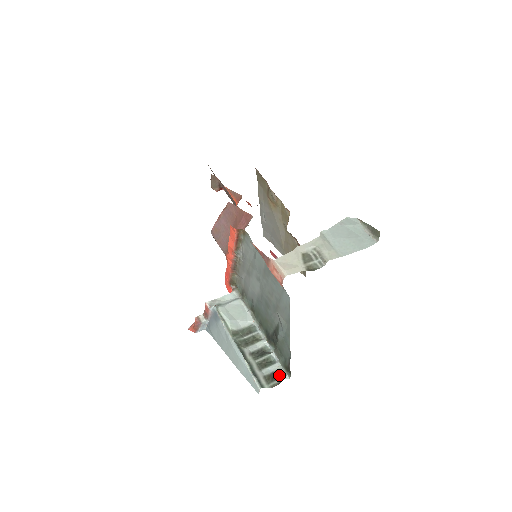
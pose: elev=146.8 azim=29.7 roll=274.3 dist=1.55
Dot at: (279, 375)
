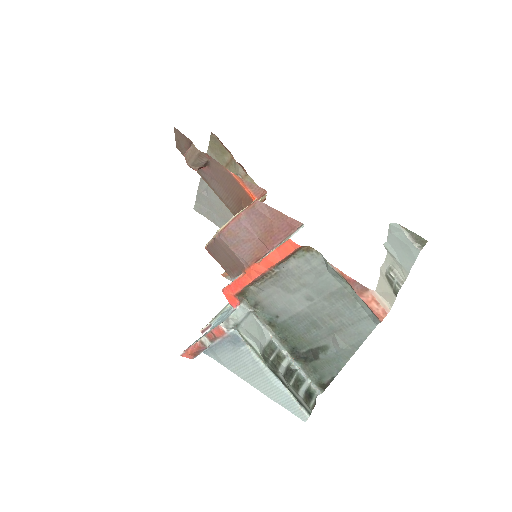
Dot at: (310, 392)
